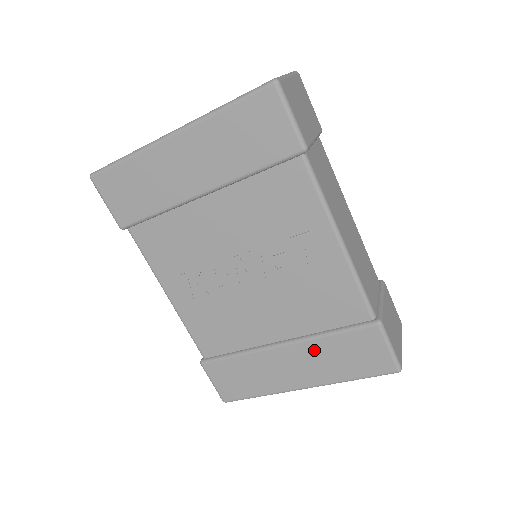
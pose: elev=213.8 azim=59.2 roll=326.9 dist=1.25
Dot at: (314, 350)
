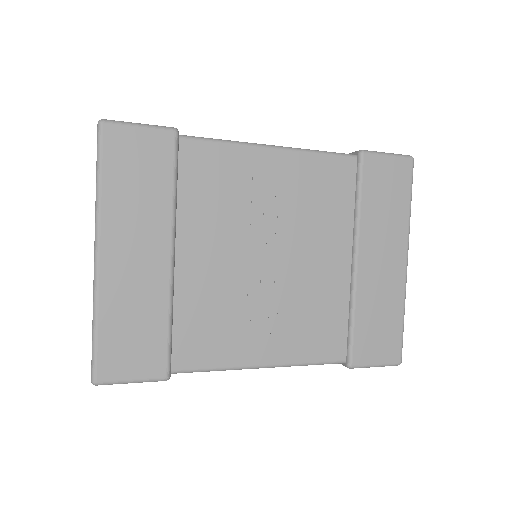
Dot at: (370, 229)
